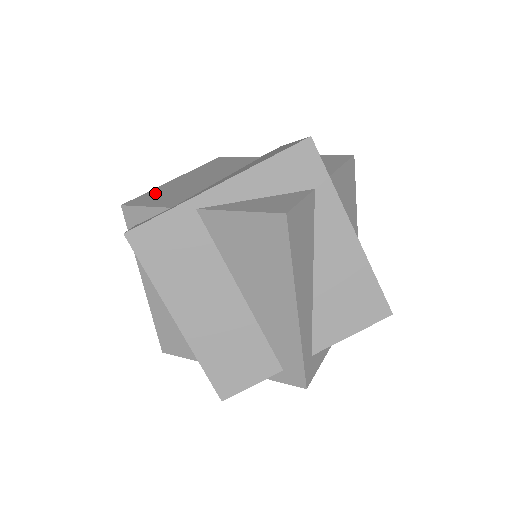
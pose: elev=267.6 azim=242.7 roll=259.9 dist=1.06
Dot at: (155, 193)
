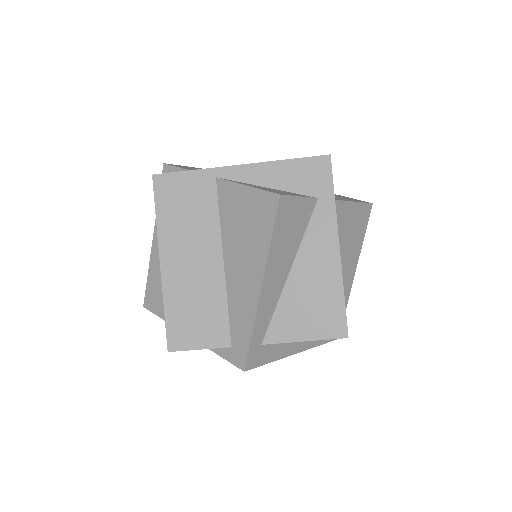
Dot at: (195, 168)
